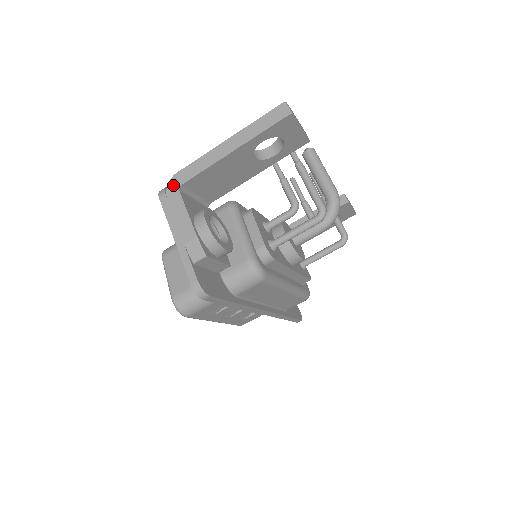
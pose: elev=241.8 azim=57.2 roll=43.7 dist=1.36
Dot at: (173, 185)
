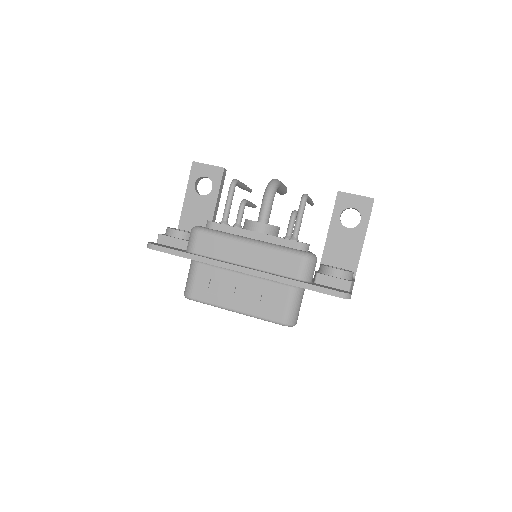
Dot at: occluded
